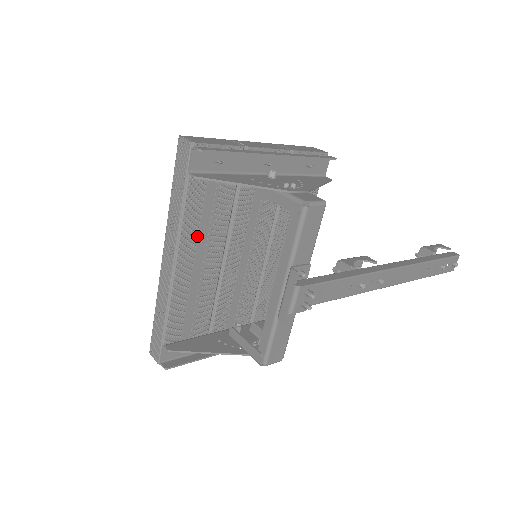
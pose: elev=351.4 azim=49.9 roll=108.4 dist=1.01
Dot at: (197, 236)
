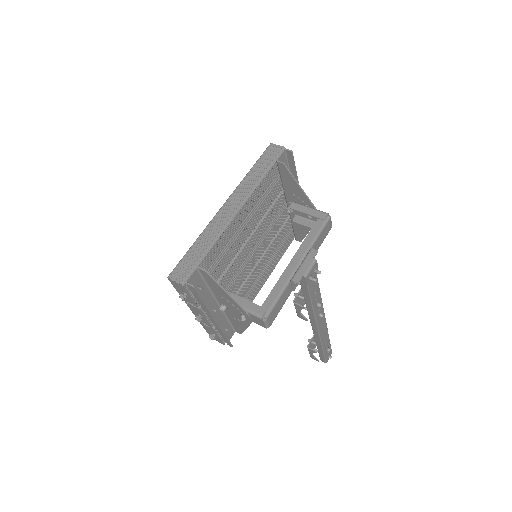
Dot at: (254, 204)
